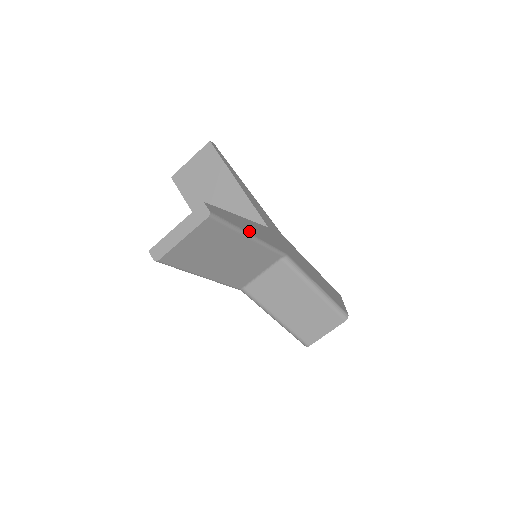
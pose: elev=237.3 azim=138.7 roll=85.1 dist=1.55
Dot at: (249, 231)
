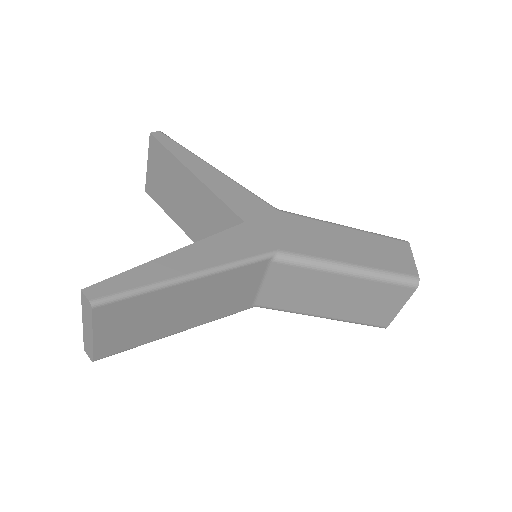
Dot at: (185, 270)
